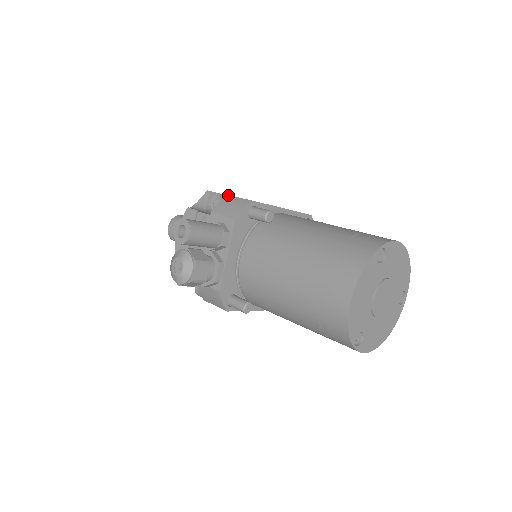
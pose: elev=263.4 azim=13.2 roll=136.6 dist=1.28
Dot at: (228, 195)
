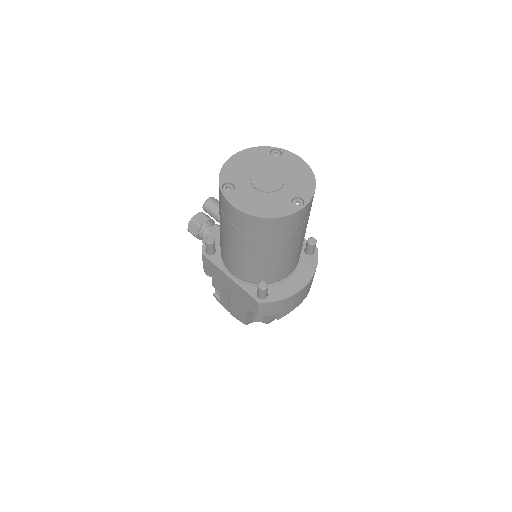
Dot at: occluded
